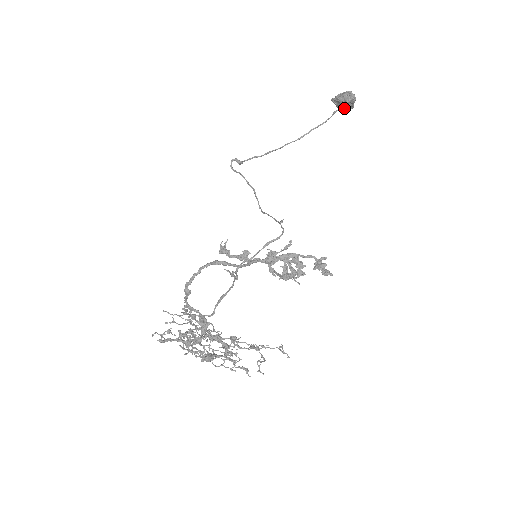
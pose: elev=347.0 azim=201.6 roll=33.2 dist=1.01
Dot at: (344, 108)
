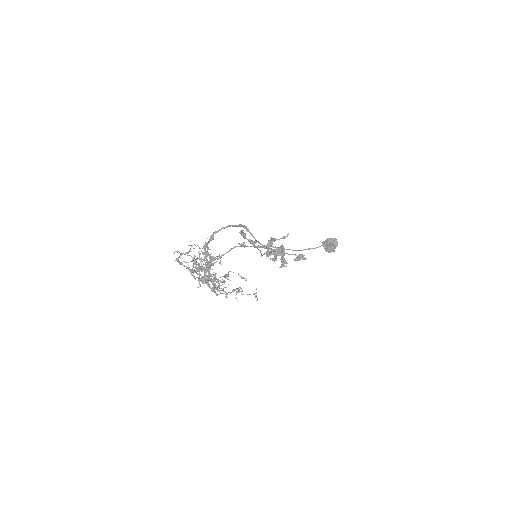
Dot at: (329, 249)
